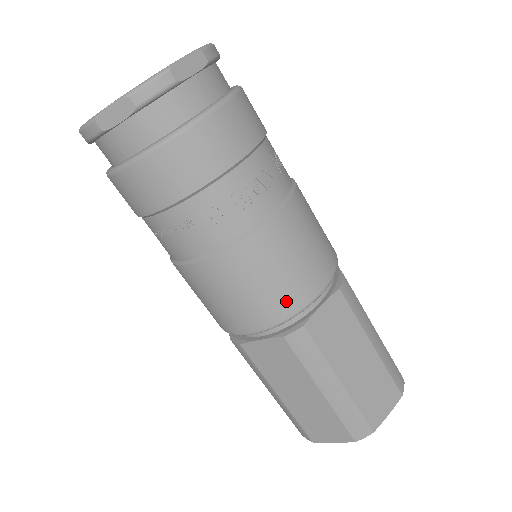
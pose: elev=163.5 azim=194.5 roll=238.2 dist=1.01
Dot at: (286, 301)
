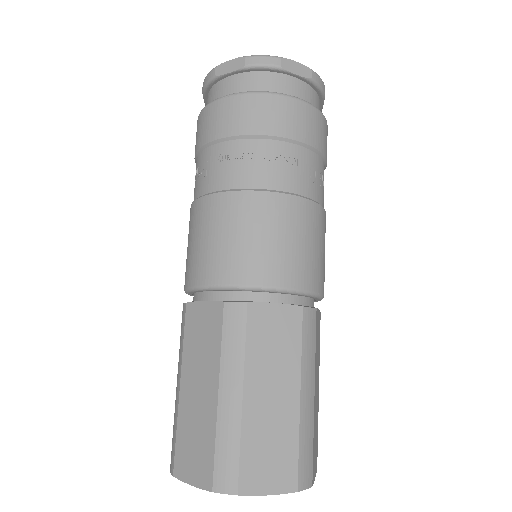
Dot at: (317, 275)
